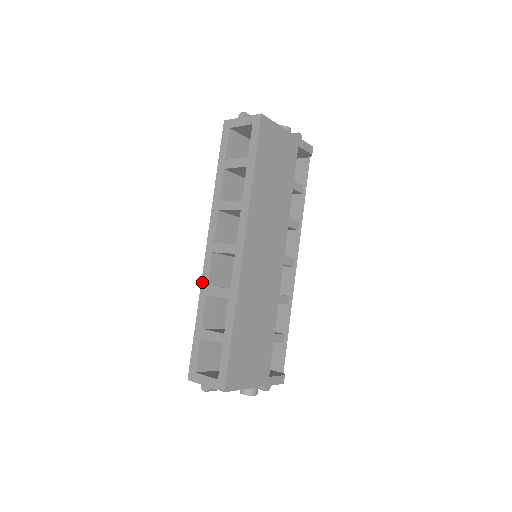
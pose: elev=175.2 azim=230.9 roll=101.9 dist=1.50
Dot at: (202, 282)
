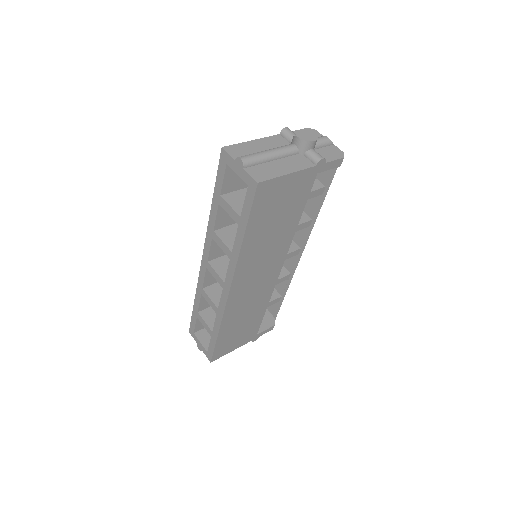
Dot at: (198, 282)
